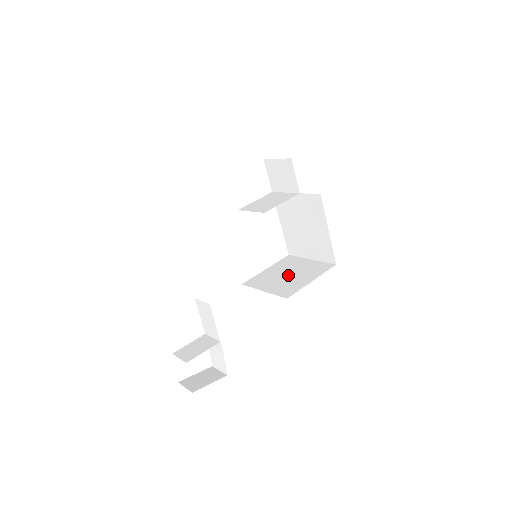
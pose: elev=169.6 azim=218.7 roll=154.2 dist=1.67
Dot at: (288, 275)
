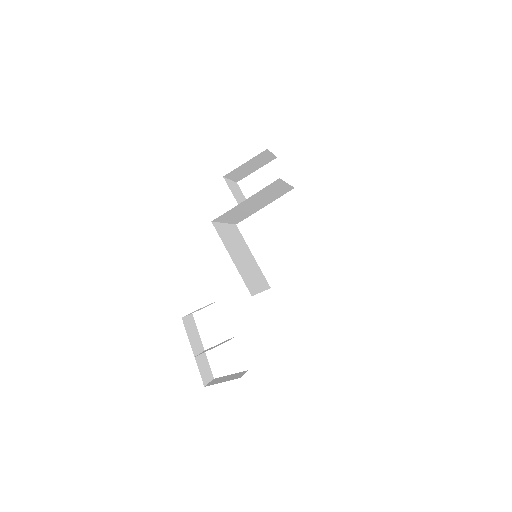
Dot at: occluded
